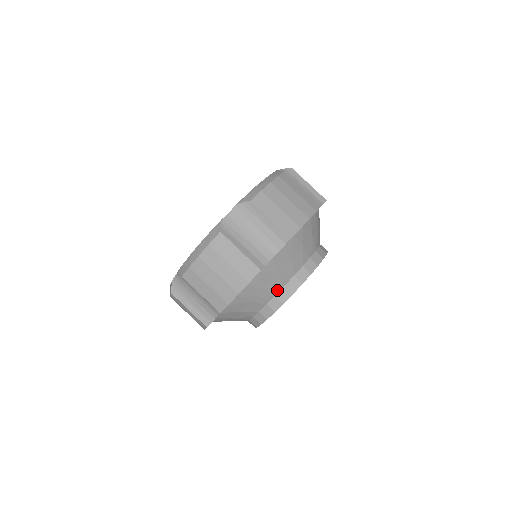
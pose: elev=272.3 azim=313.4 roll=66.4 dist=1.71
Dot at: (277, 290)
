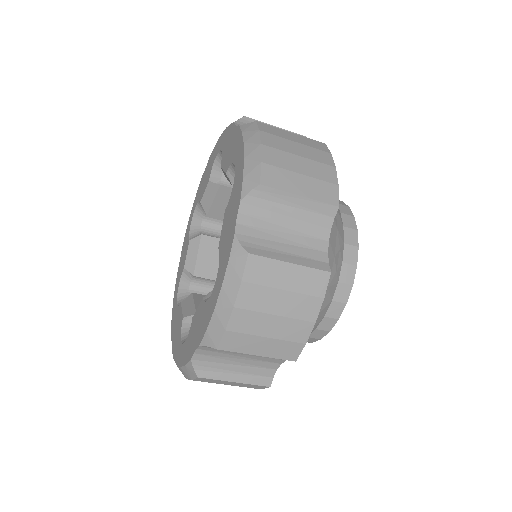
Dot at: occluded
